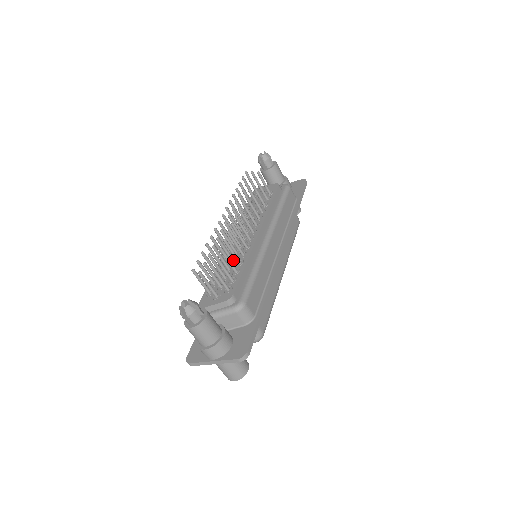
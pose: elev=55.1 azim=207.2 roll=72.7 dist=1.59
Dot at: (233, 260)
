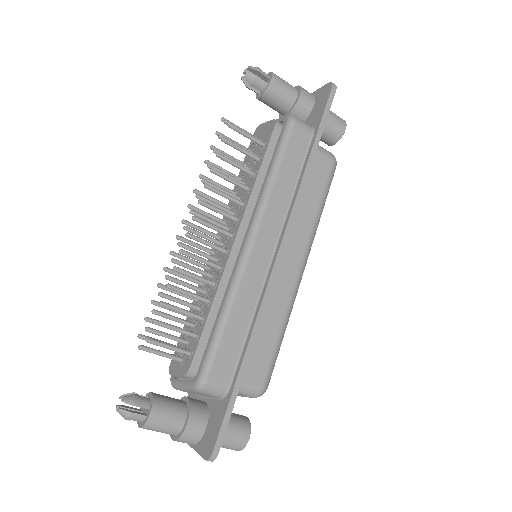
Dot at: (204, 292)
